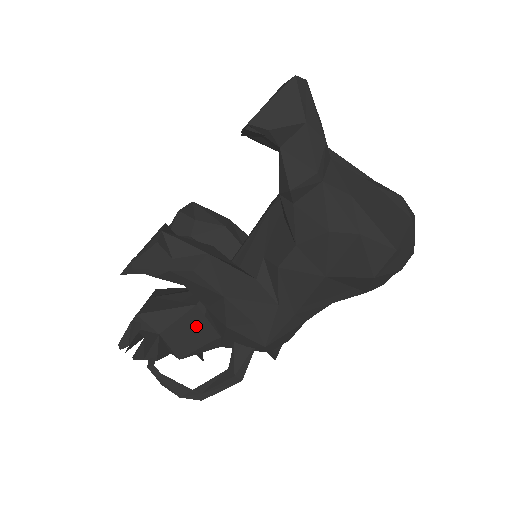
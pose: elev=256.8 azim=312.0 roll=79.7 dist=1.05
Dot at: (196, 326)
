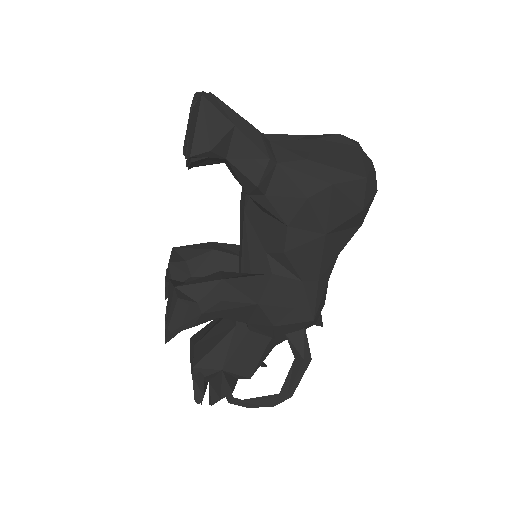
Dot at: (247, 343)
